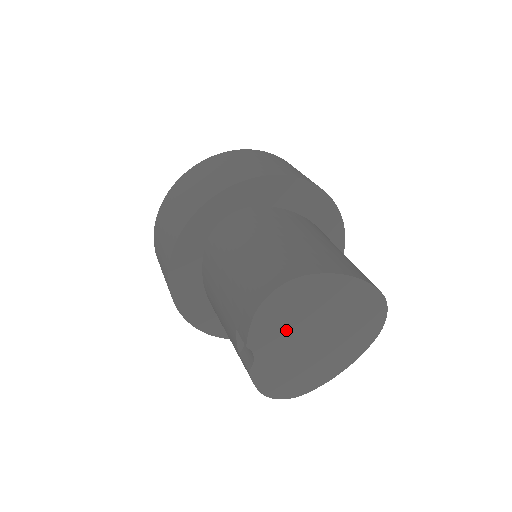
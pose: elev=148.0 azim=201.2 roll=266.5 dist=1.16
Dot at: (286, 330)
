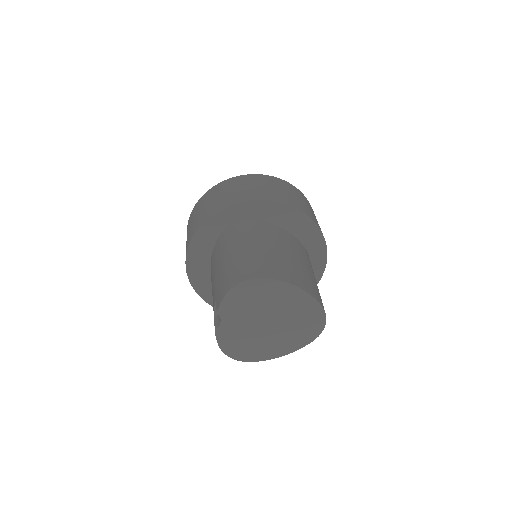
Dot at: (247, 311)
